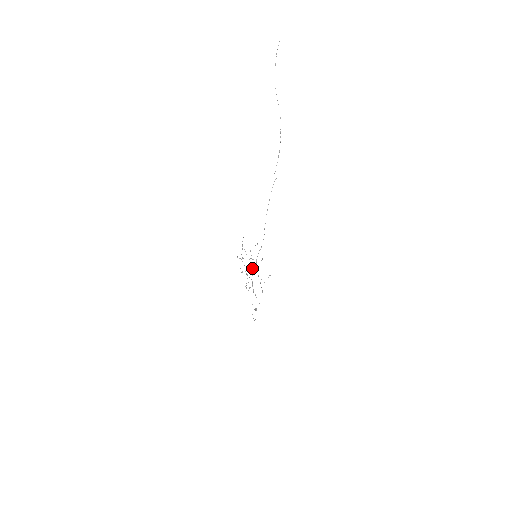
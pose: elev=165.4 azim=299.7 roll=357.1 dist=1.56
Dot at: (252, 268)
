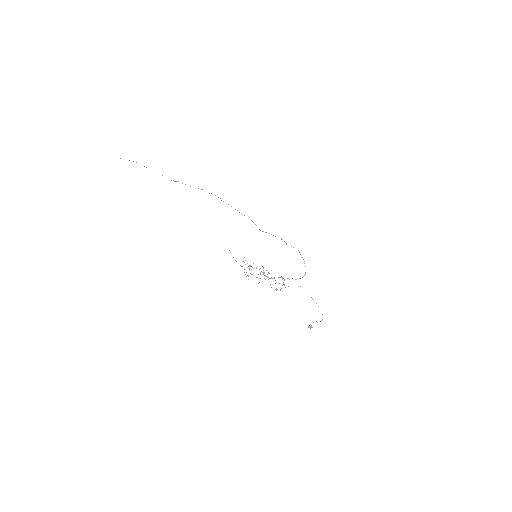
Dot at: (265, 275)
